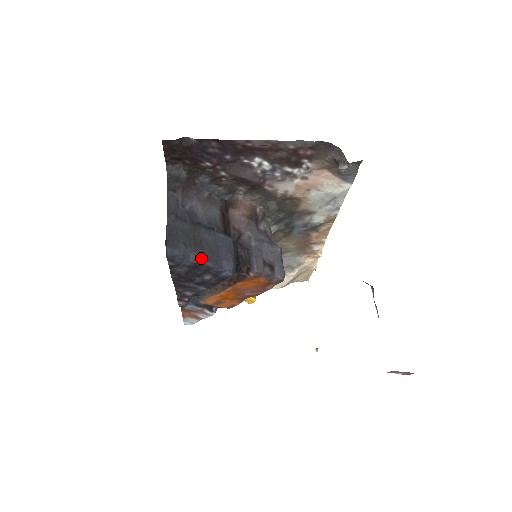
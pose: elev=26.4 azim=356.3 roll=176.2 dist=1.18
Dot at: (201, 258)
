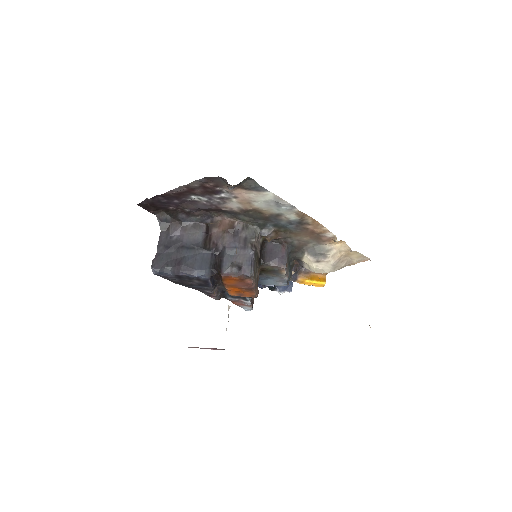
Dot at: (177, 271)
